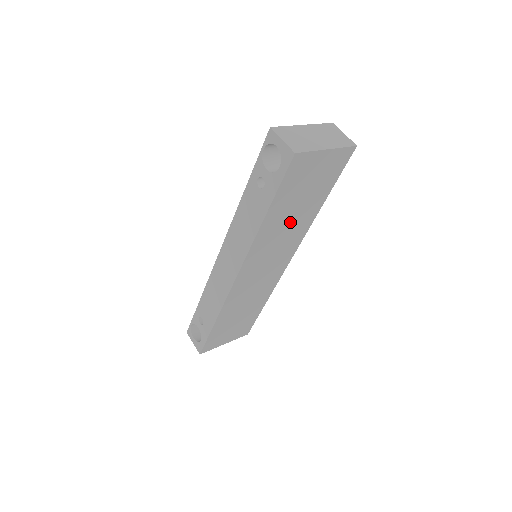
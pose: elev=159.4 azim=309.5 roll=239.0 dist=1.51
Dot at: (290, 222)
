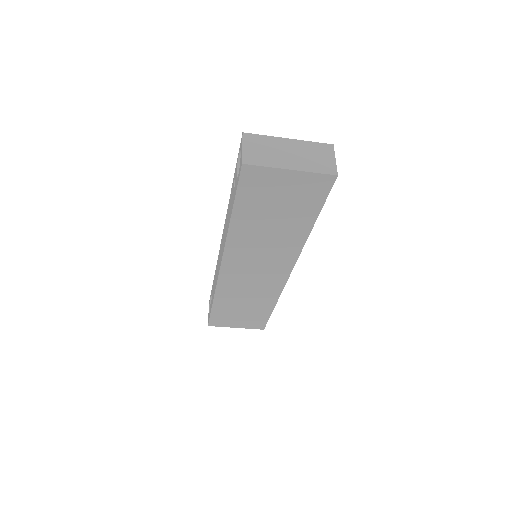
Dot at: (270, 233)
